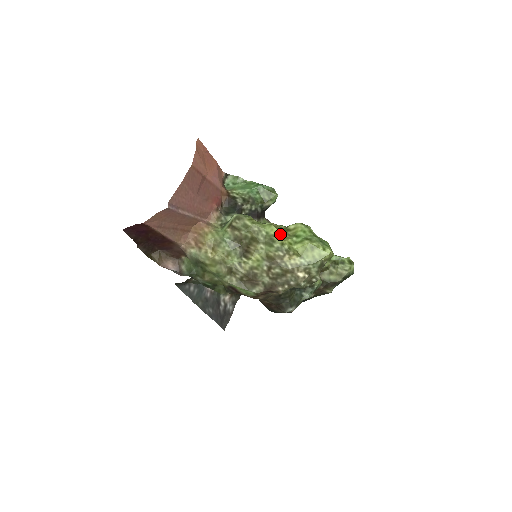
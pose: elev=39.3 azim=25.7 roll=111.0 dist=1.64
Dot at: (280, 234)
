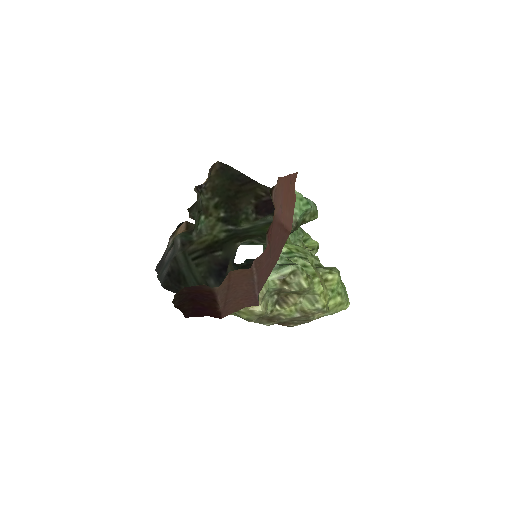
Dot at: (323, 292)
